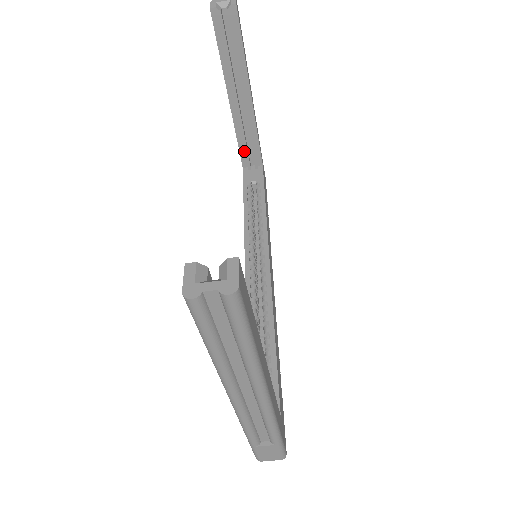
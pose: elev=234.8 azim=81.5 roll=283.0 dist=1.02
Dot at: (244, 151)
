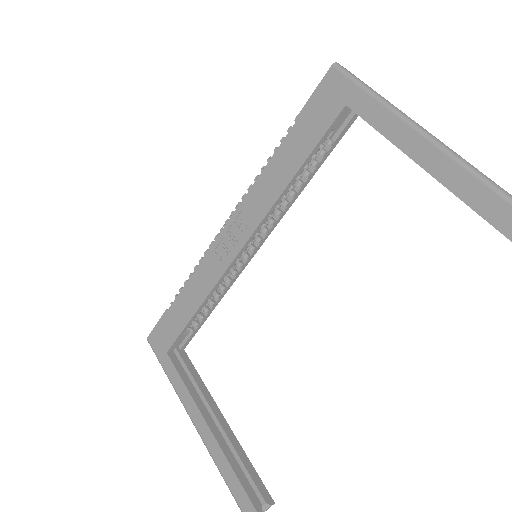
Dot at: (369, 123)
